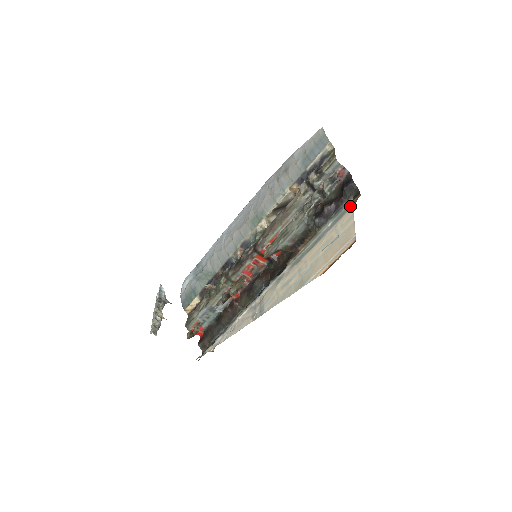
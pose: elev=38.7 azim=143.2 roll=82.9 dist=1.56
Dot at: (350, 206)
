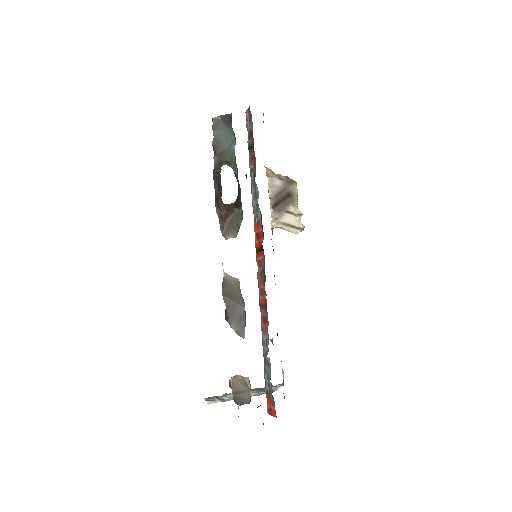
Dot at: occluded
